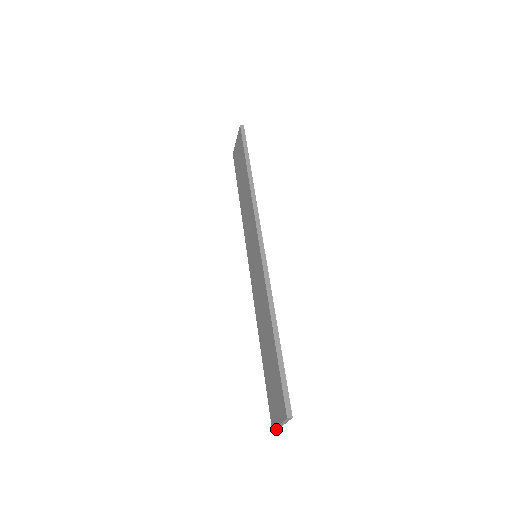
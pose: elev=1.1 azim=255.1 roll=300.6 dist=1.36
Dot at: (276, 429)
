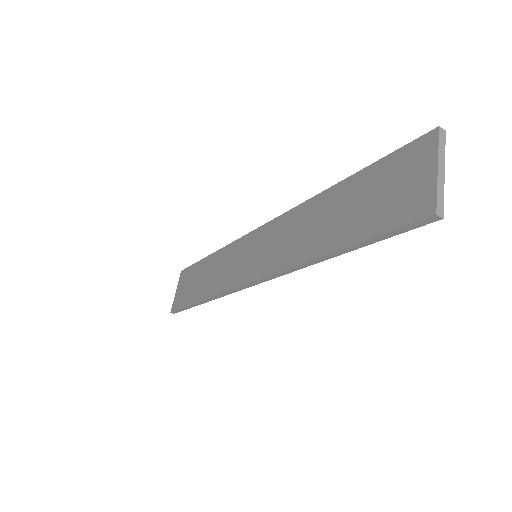
Dot at: (440, 212)
